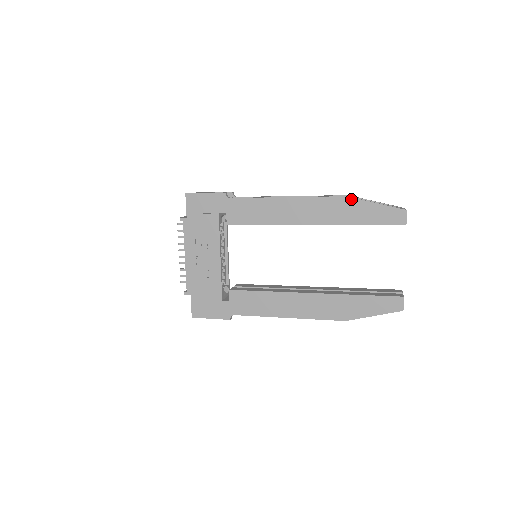
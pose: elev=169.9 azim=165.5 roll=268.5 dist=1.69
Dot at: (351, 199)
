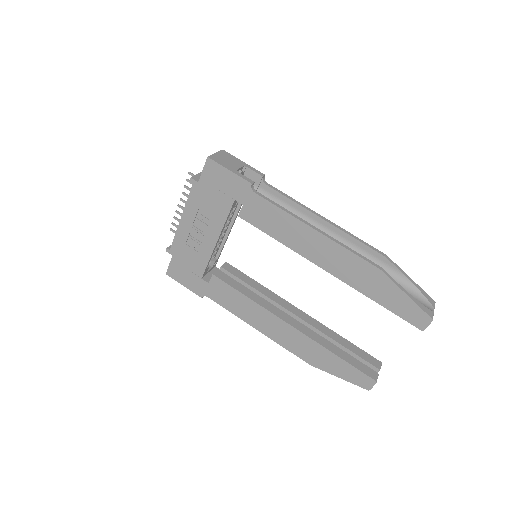
Dot at: (383, 275)
